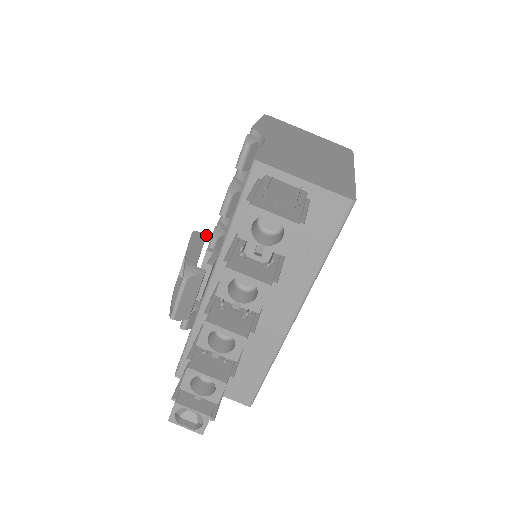
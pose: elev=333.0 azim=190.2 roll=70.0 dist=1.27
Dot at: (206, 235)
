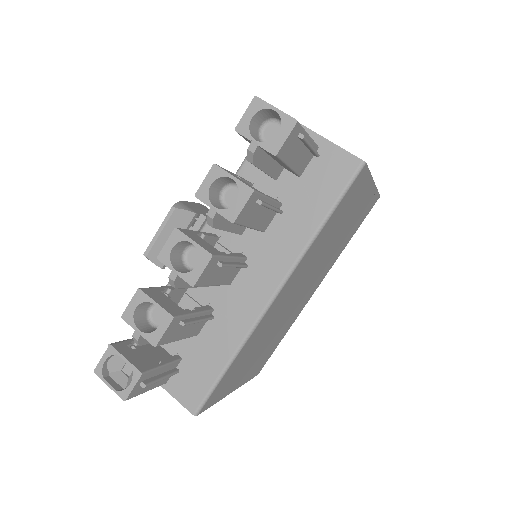
Dot at: occluded
